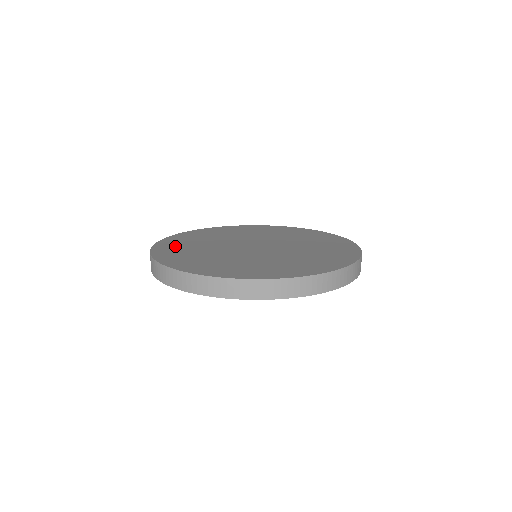
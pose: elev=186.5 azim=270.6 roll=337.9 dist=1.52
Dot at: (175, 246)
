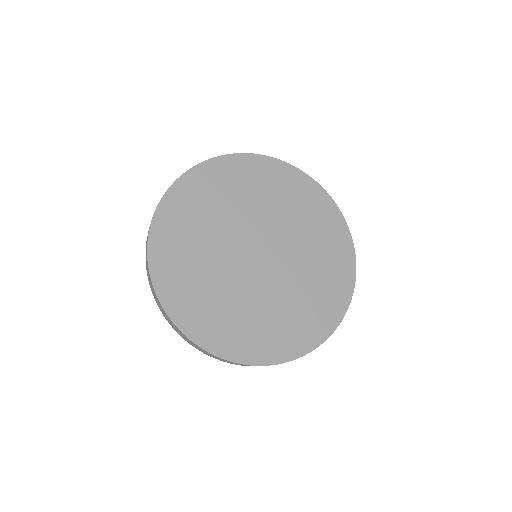
Dot at: (191, 303)
